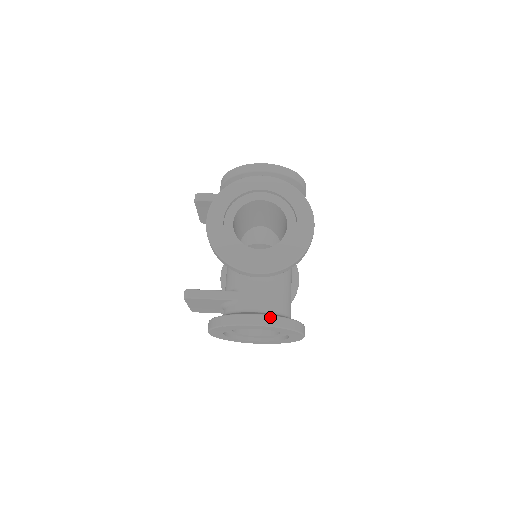
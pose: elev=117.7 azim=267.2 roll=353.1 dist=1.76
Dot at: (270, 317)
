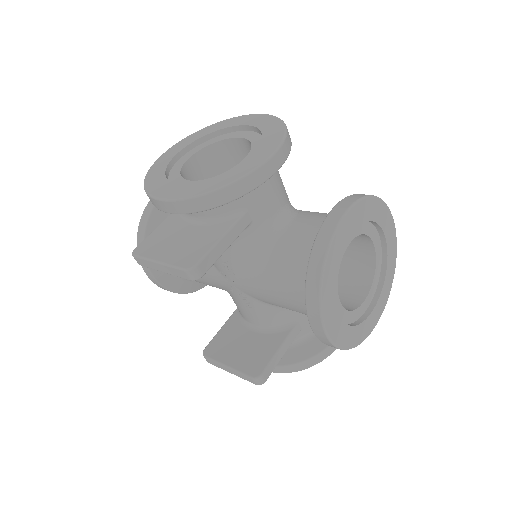
Dot at: occluded
